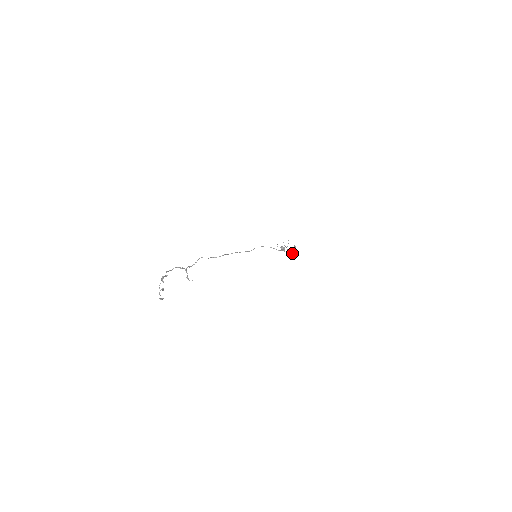
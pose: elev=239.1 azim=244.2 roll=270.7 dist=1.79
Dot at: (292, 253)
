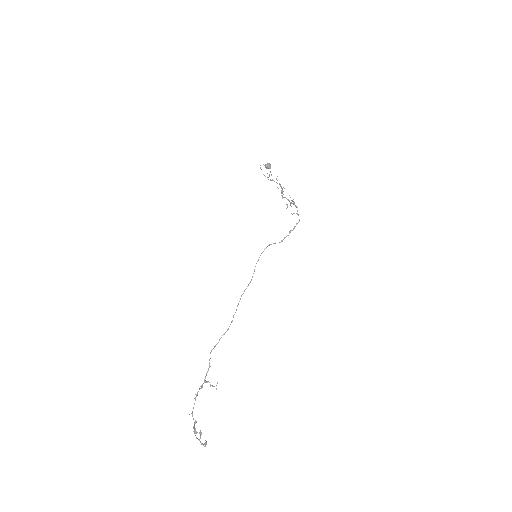
Dot at: (296, 223)
